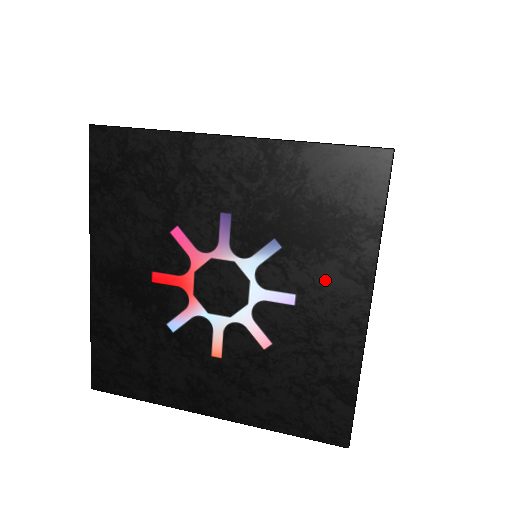
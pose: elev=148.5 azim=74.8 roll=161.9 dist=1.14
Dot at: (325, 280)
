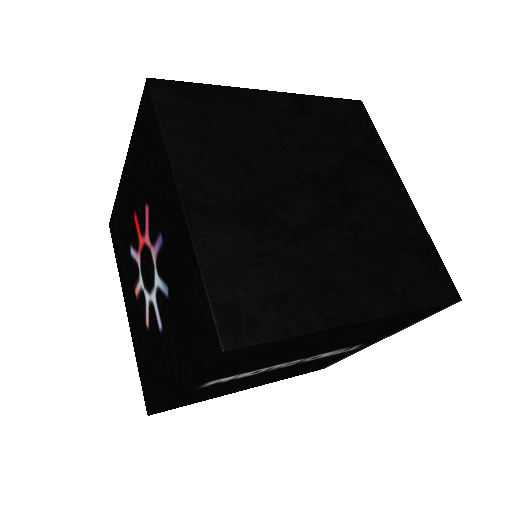
Dot at: (172, 345)
